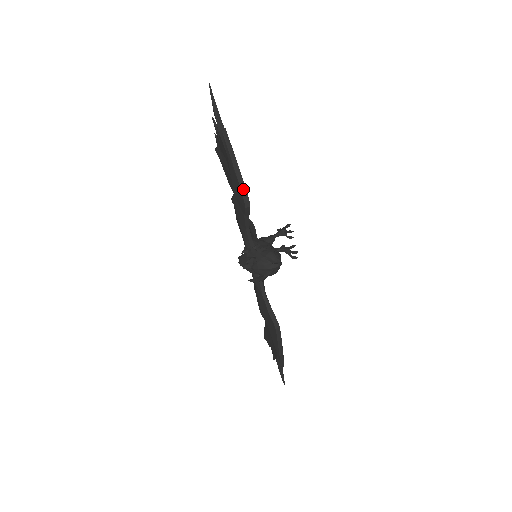
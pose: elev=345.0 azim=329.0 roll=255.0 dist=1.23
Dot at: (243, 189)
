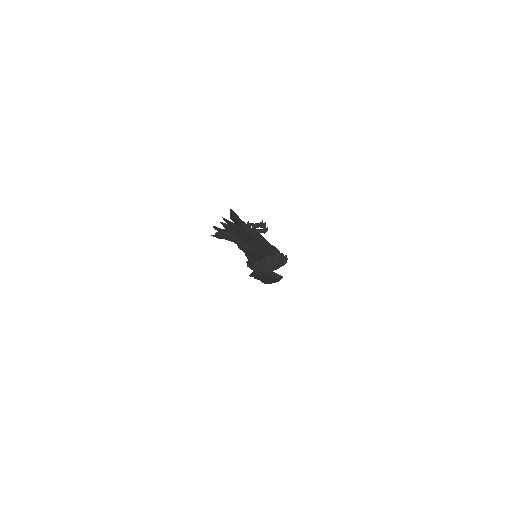
Dot at: (272, 249)
